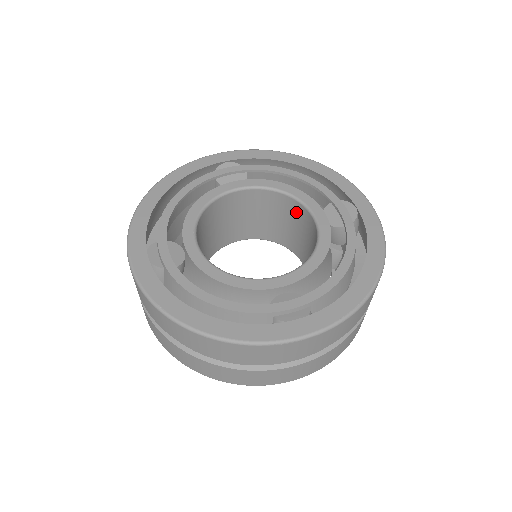
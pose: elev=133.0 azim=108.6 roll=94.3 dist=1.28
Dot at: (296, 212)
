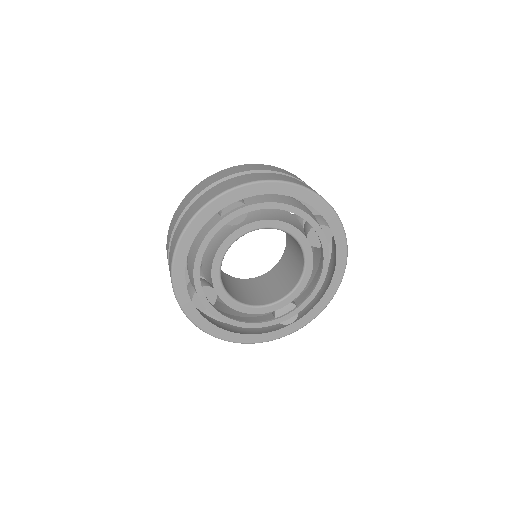
Dot at: occluded
